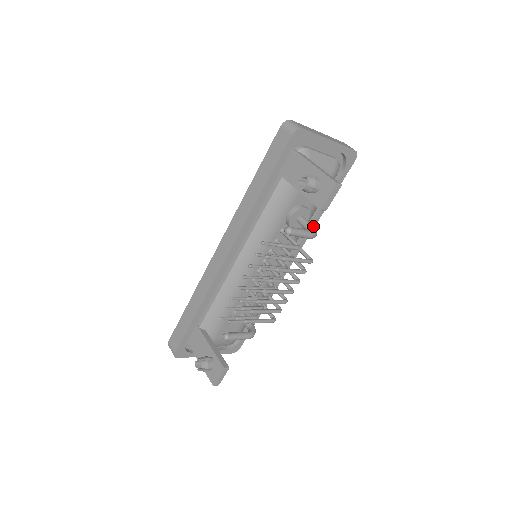
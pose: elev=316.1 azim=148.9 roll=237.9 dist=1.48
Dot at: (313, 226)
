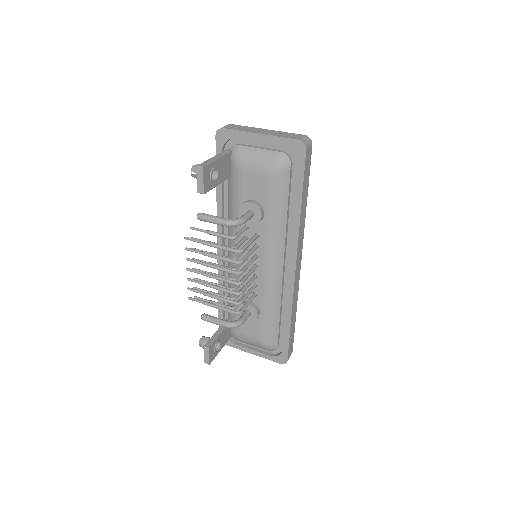
Dot at: (242, 217)
